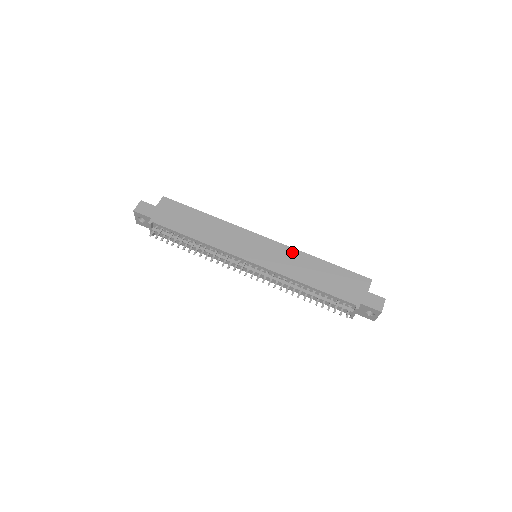
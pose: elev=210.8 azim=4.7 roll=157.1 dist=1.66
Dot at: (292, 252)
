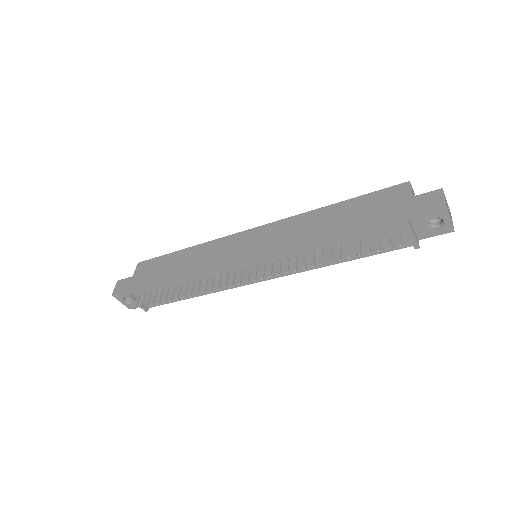
Dot at: (291, 221)
